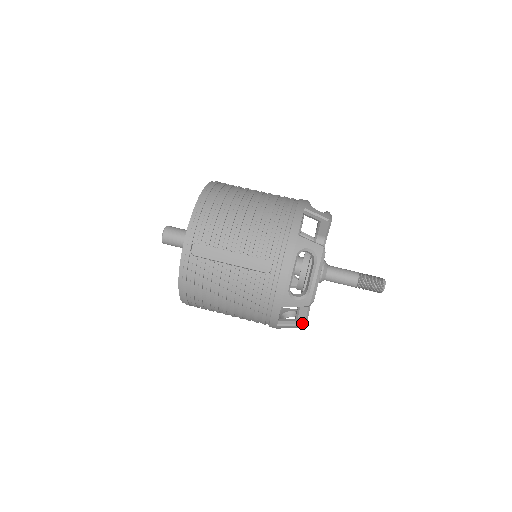
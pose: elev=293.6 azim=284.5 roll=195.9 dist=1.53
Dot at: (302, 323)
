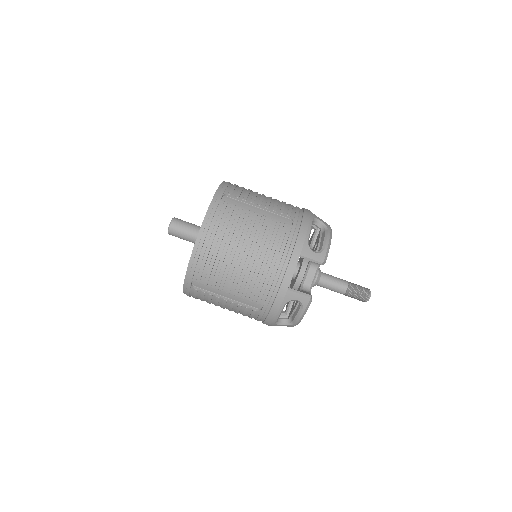
Dot at: occluded
